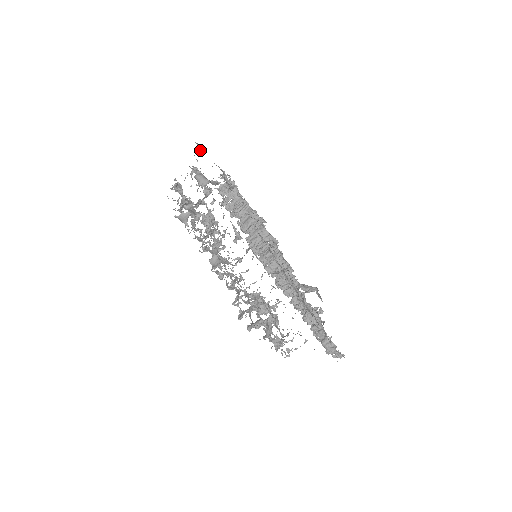
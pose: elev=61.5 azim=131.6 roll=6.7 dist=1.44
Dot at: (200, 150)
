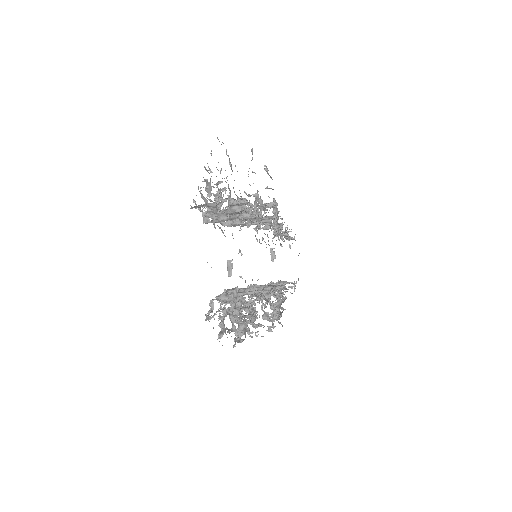
Dot at: occluded
